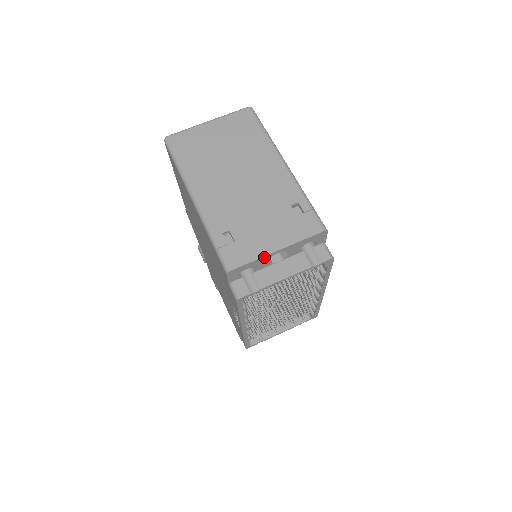
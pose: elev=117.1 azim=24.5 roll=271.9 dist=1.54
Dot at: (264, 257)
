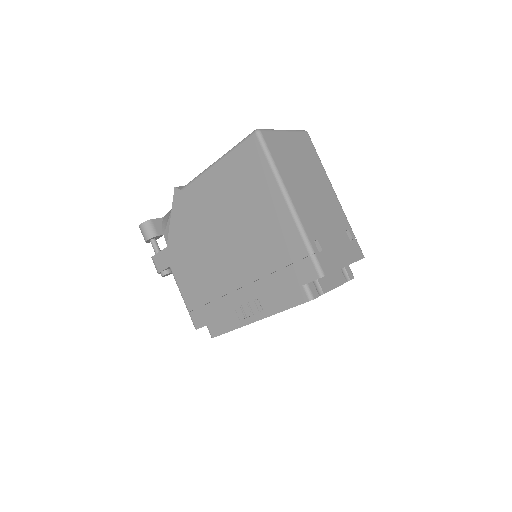
Dot at: occluded
